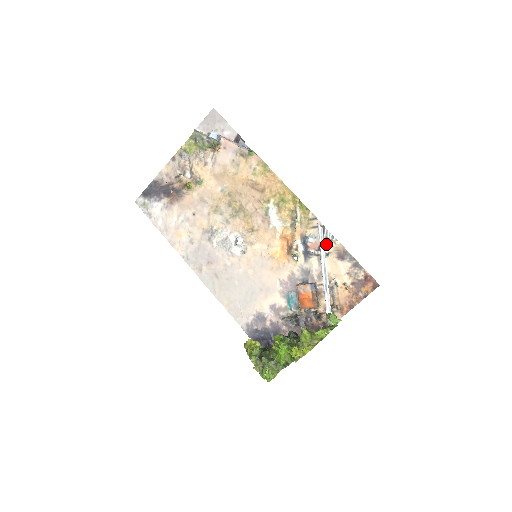
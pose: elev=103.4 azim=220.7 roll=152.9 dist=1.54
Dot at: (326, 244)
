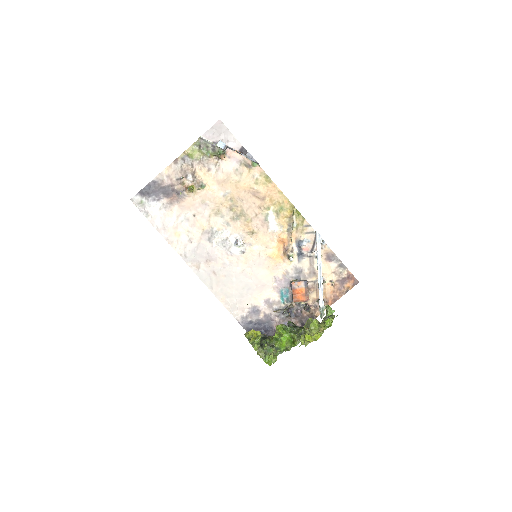
Dot at: occluded
